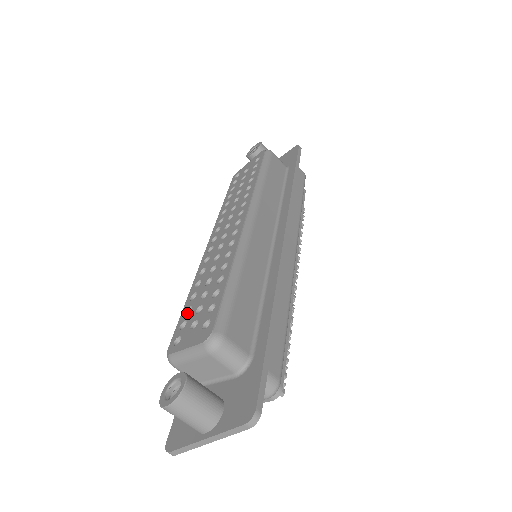
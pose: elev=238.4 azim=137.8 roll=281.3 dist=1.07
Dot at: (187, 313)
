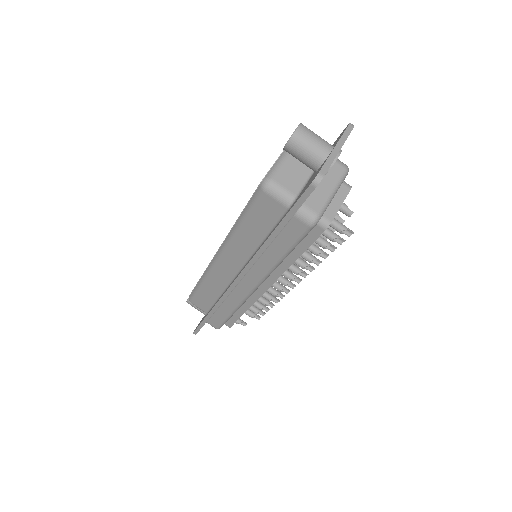
Dot at: occluded
